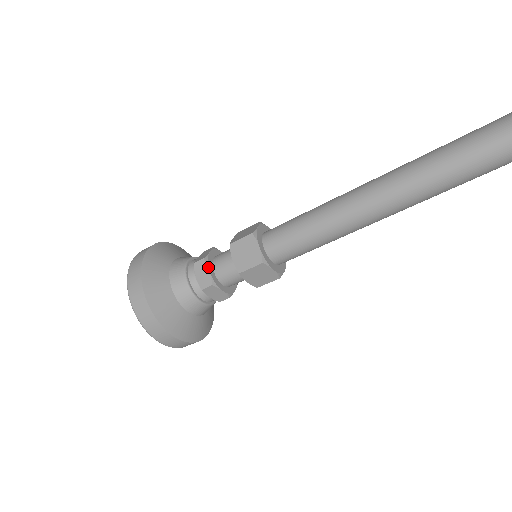
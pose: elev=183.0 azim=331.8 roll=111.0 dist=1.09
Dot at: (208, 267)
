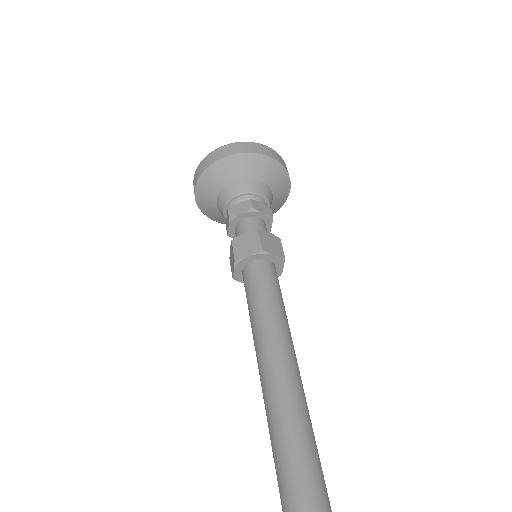
Dot at: (228, 225)
